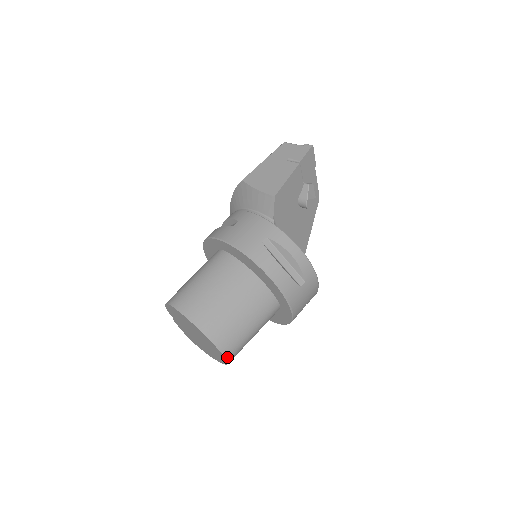
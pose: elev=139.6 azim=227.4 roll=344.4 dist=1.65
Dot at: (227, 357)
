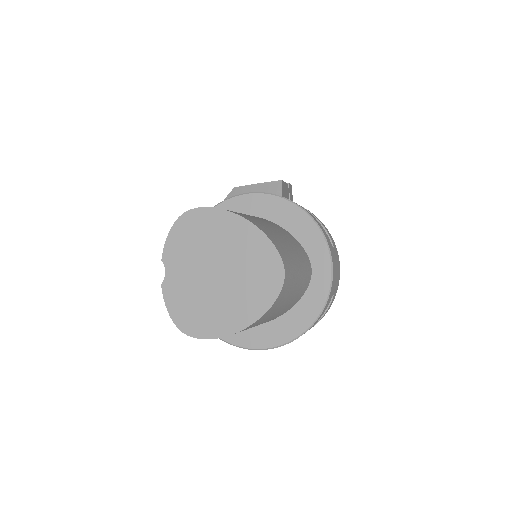
Dot at: (284, 268)
